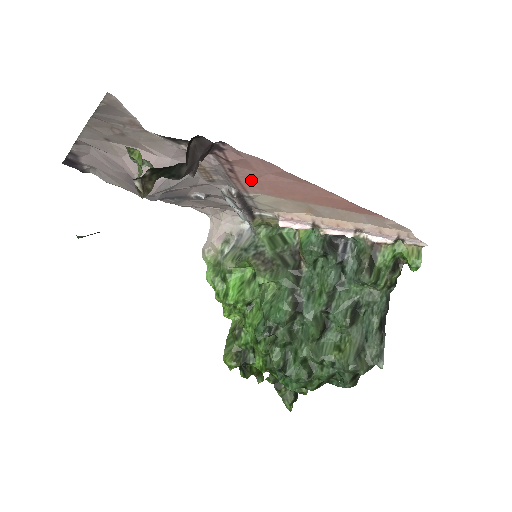
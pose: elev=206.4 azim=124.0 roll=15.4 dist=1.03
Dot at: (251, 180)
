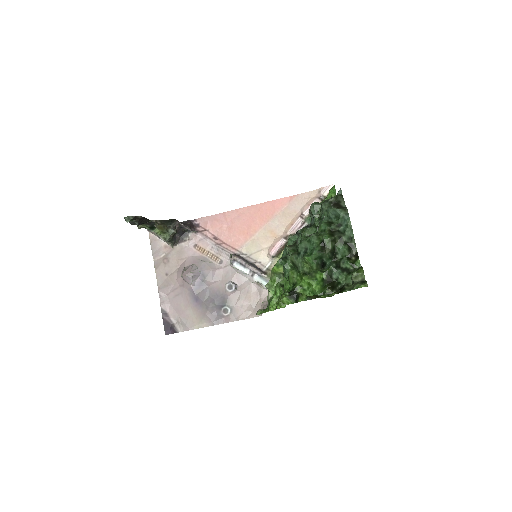
Dot at: (228, 237)
